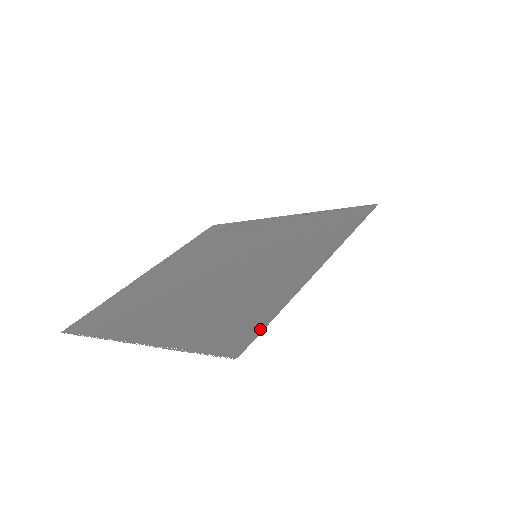
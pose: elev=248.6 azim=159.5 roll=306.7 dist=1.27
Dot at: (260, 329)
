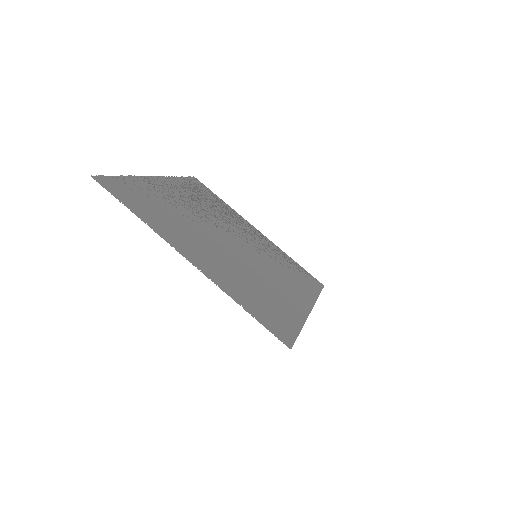
Dot at: (295, 335)
